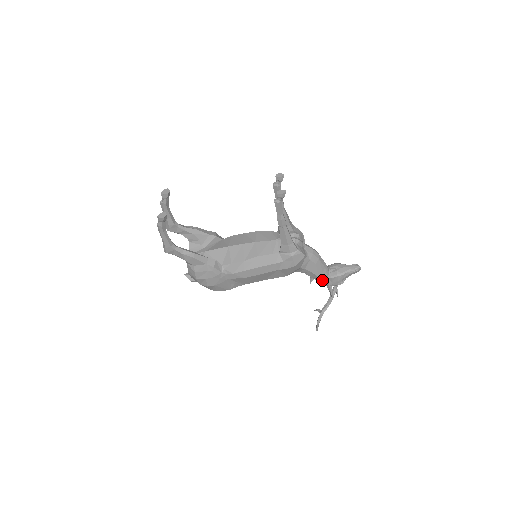
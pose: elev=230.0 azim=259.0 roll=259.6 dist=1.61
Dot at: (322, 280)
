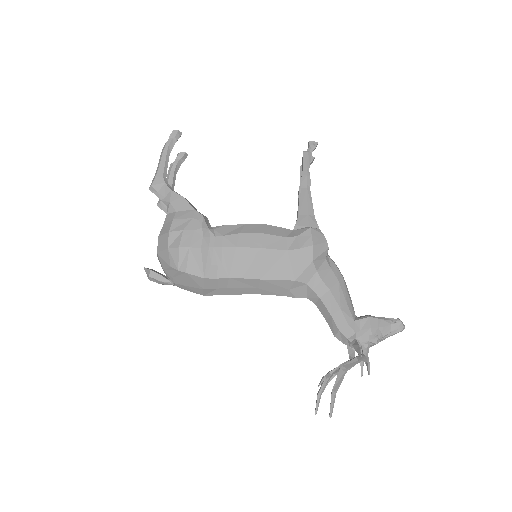
Dot at: (345, 320)
